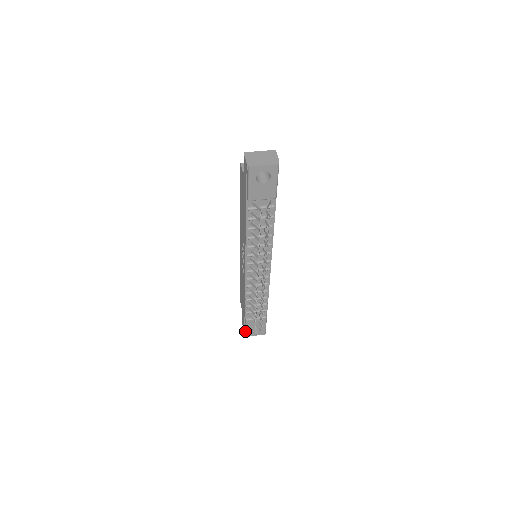
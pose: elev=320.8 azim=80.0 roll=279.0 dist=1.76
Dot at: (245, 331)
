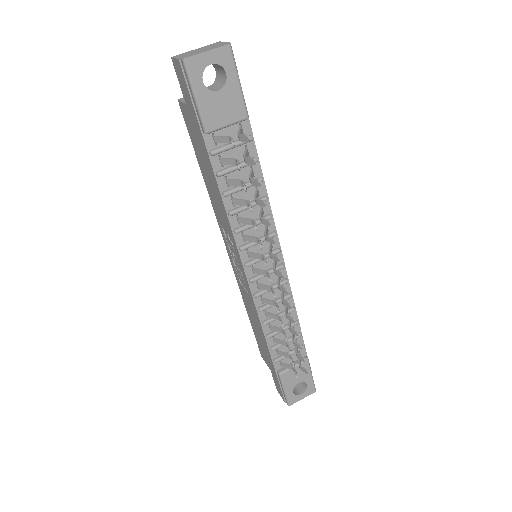
Dot at: (284, 396)
